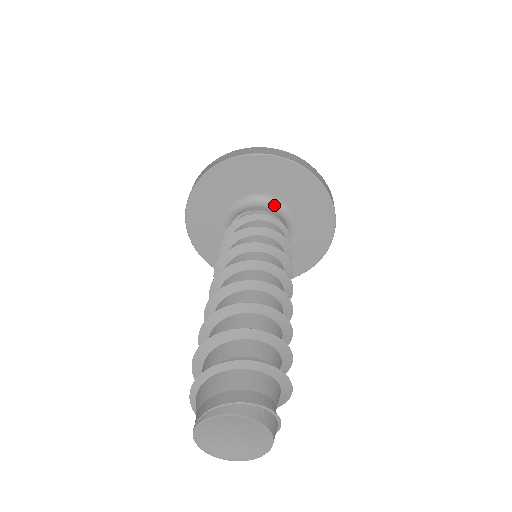
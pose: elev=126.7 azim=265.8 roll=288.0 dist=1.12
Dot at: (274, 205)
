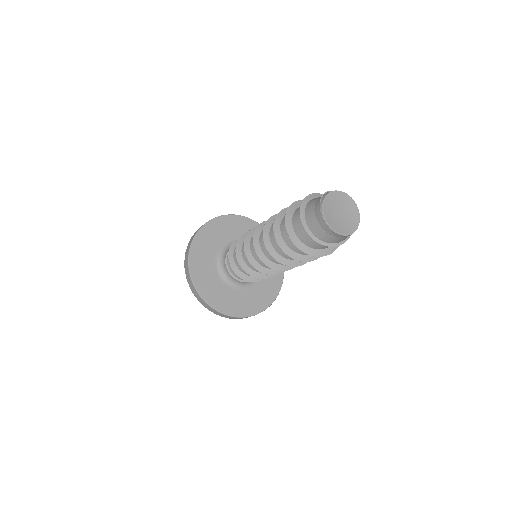
Dot at: occluded
